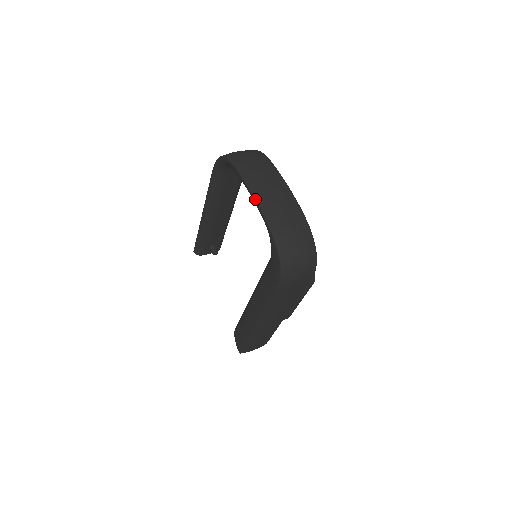
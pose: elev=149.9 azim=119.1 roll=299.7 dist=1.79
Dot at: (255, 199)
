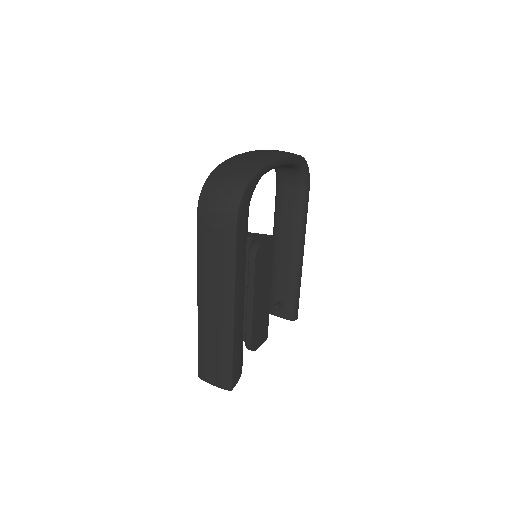
Dot at: occluded
